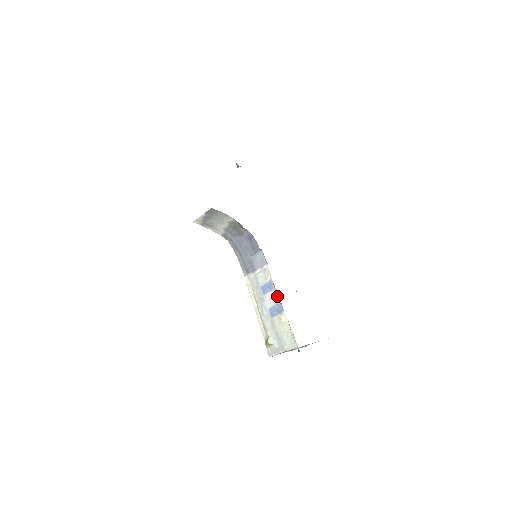
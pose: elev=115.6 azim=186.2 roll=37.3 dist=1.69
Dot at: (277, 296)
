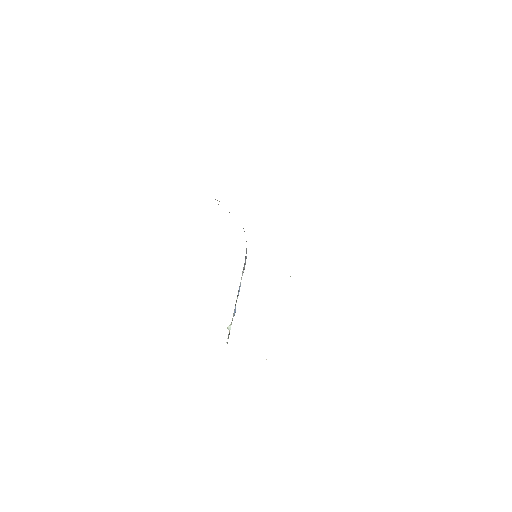
Dot at: occluded
